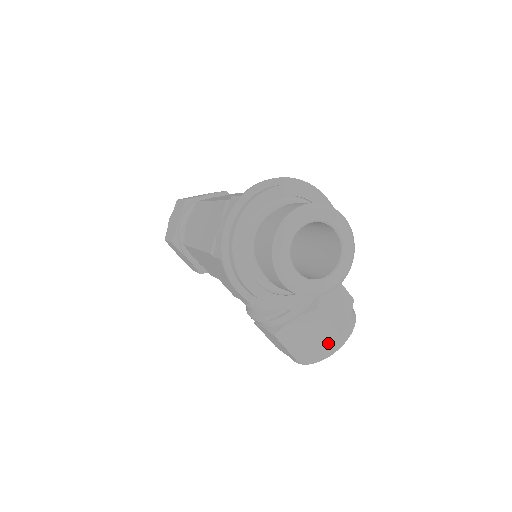
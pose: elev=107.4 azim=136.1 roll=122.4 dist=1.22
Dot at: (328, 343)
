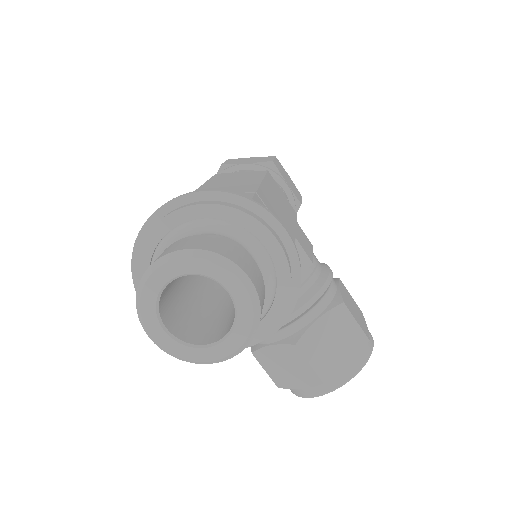
Dot at: (310, 384)
